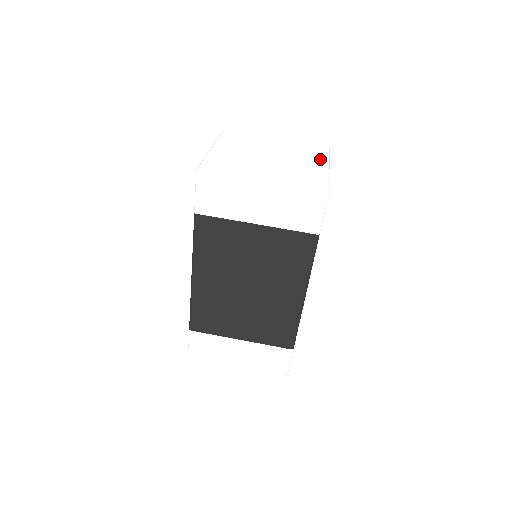
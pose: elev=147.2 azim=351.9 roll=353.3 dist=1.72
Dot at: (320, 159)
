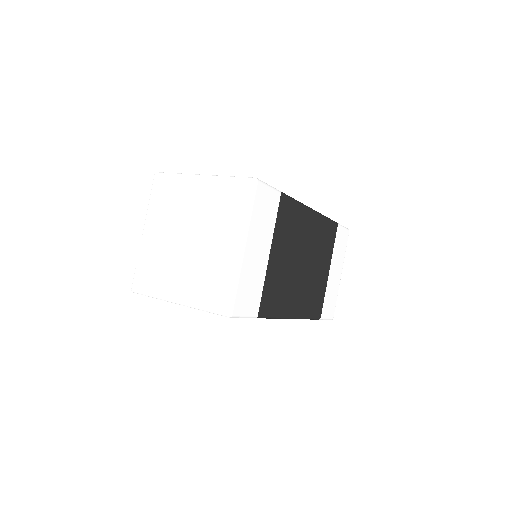
Dot at: (236, 230)
